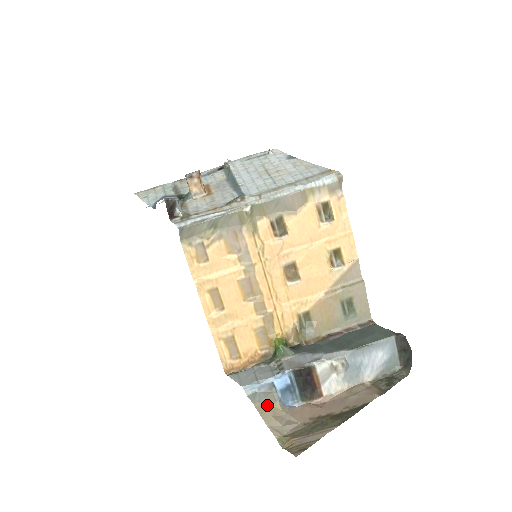
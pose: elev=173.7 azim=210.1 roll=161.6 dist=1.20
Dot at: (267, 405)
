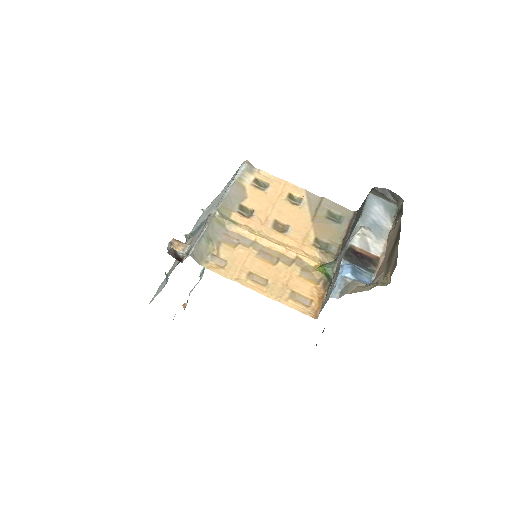
Dot at: (355, 288)
